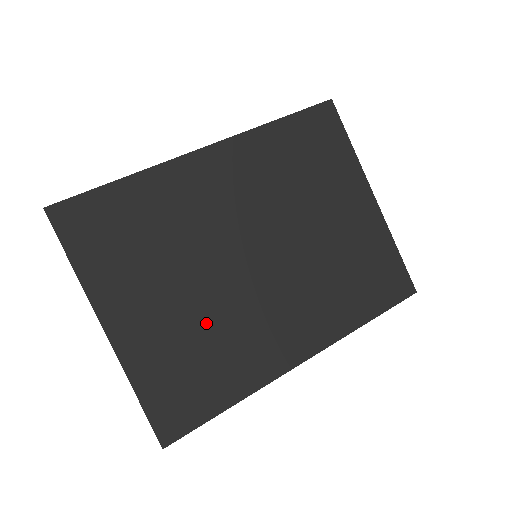
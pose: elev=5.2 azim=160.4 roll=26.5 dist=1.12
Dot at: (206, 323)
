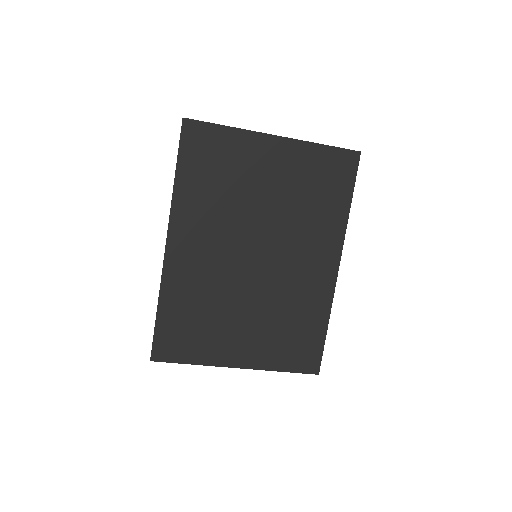
Dot at: (273, 312)
